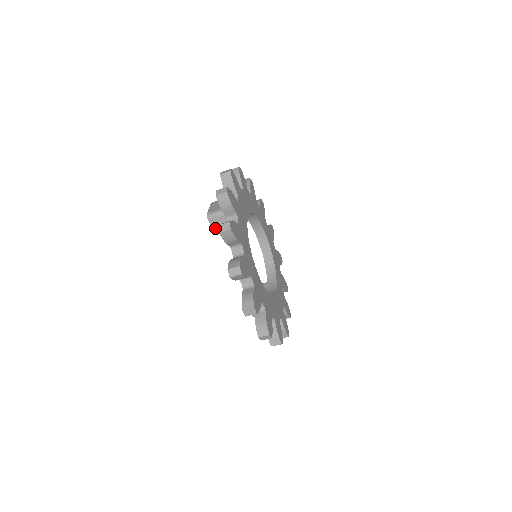
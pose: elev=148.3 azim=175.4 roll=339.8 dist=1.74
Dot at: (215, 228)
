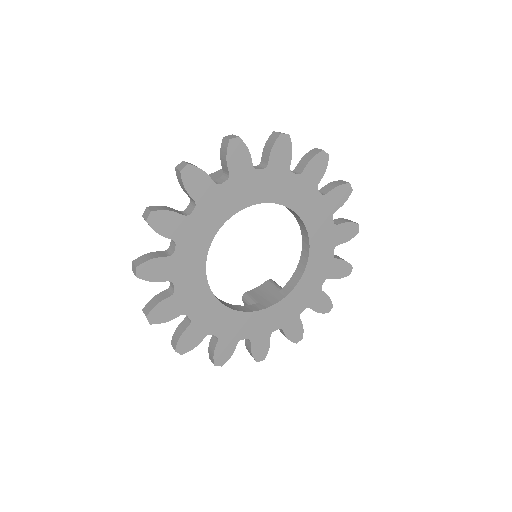
Dot at: occluded
